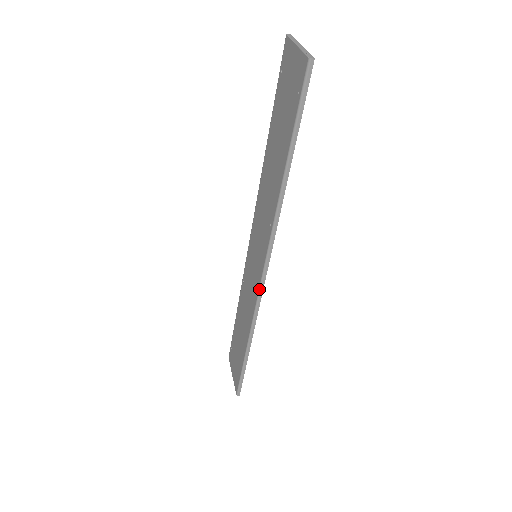
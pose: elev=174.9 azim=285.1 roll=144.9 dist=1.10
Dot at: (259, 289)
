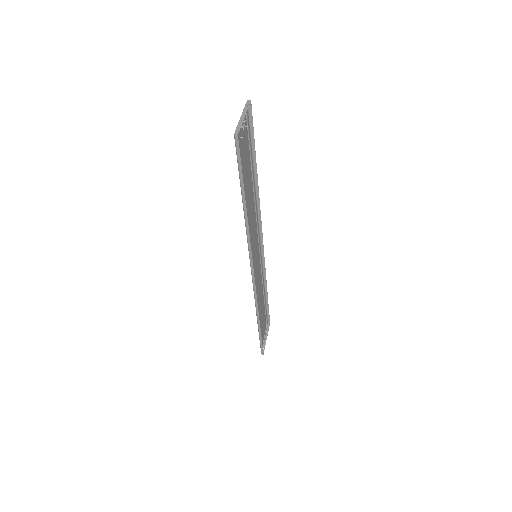
Dot at: (252, 282)
